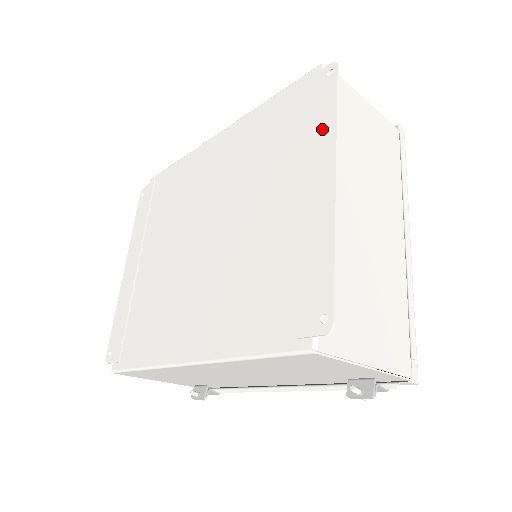
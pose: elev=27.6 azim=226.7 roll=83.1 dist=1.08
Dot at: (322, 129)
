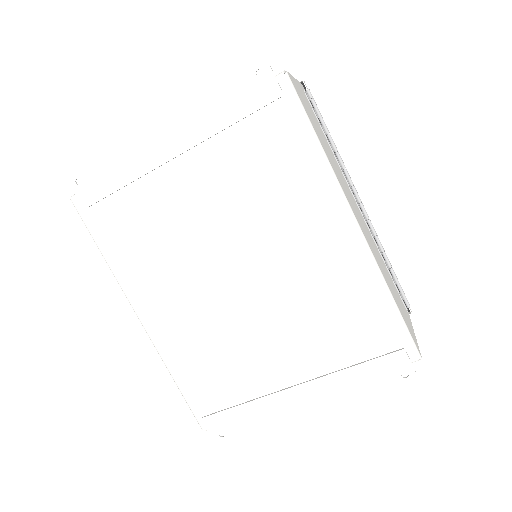
Dot at: (350, 387)
